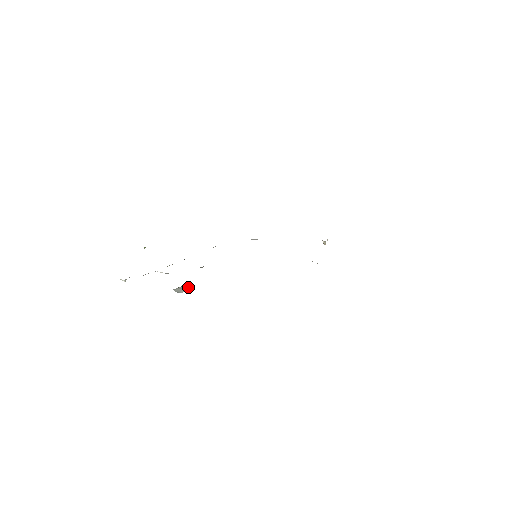
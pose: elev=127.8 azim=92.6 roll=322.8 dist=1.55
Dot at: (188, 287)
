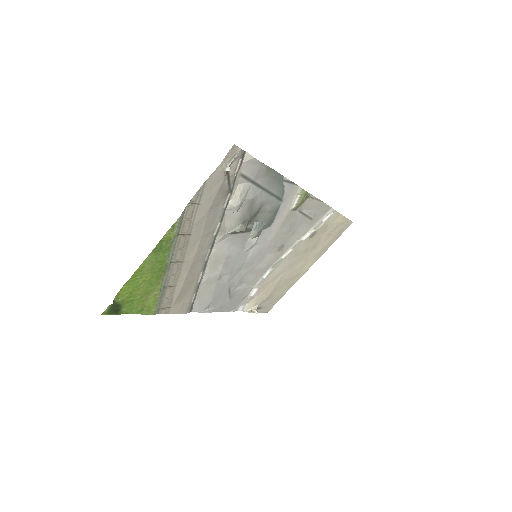
Dot at: (258, 233)
